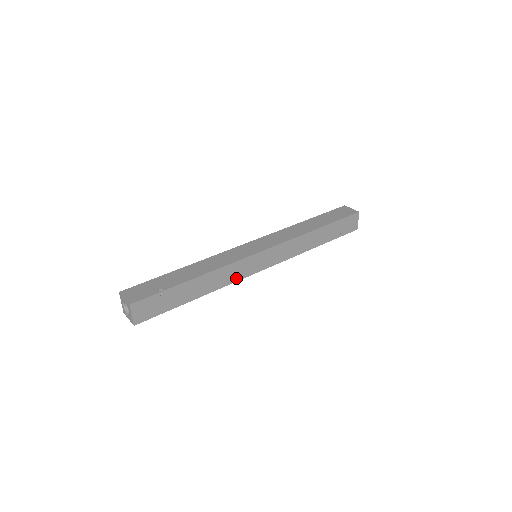
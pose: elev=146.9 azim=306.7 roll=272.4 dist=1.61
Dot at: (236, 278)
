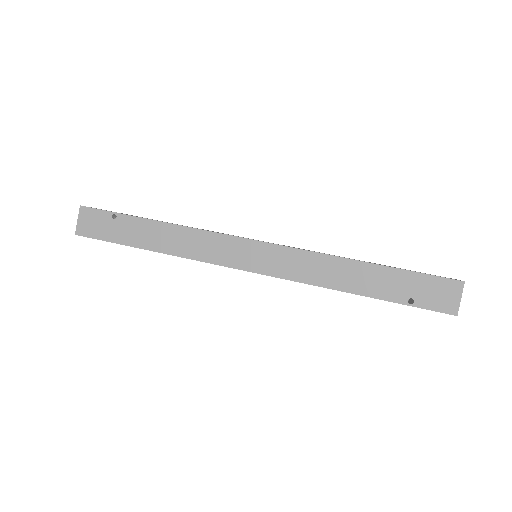
Dot at: (207, 257)
